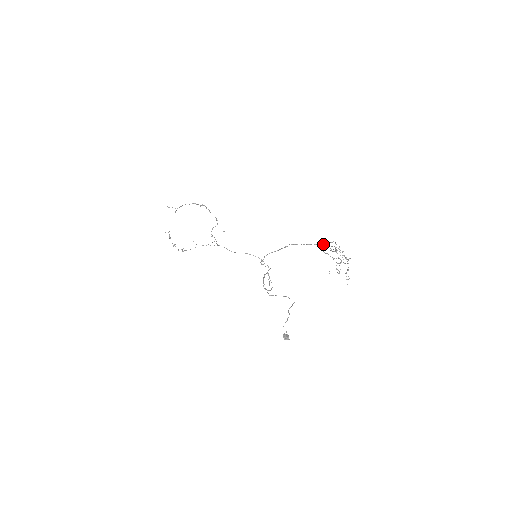
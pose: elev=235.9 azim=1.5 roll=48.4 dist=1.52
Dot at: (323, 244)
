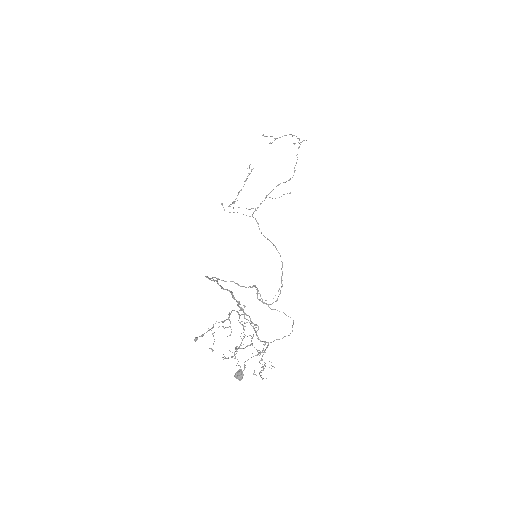
Dot at: occluded
